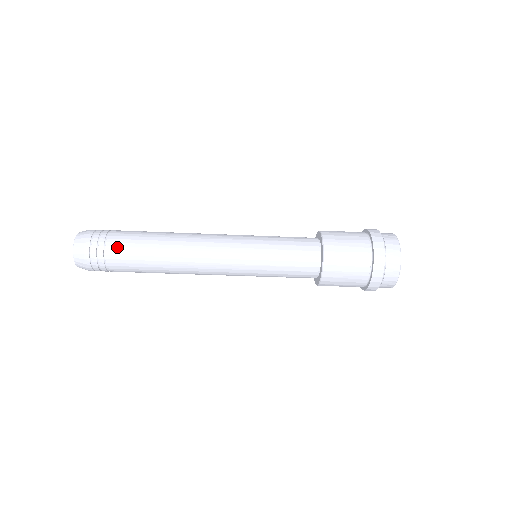
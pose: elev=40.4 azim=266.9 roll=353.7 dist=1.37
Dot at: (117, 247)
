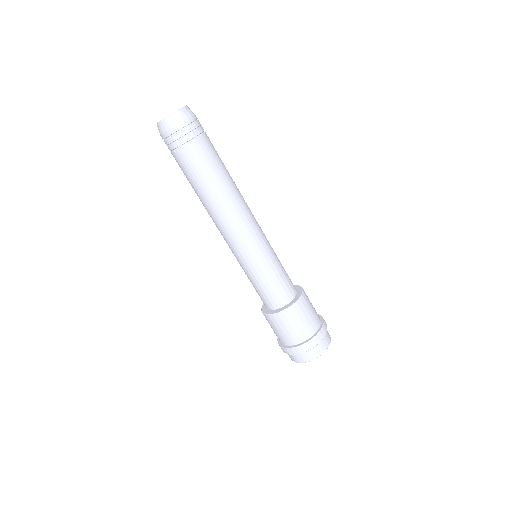
Dot at: occluded
